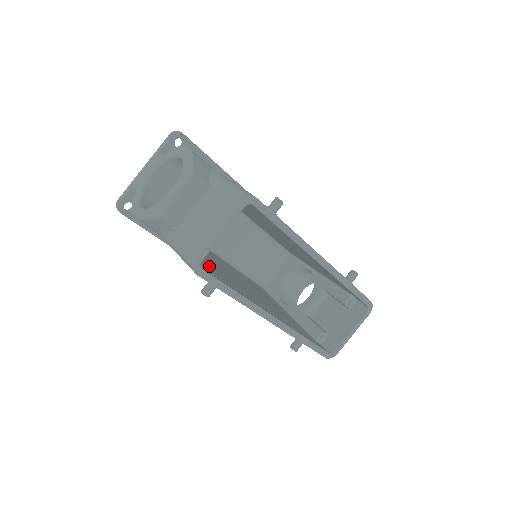
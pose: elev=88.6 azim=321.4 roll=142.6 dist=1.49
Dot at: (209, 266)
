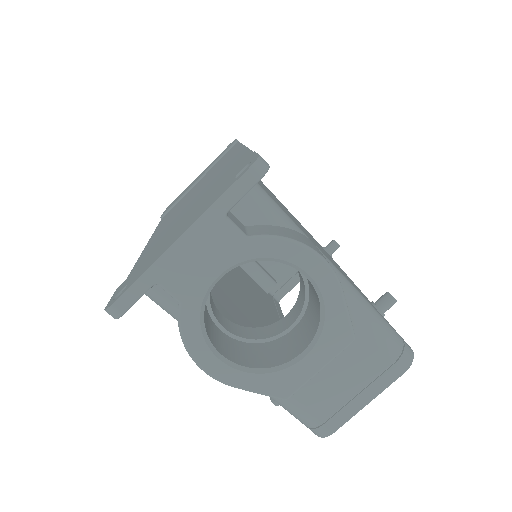
Dot at: occluded
